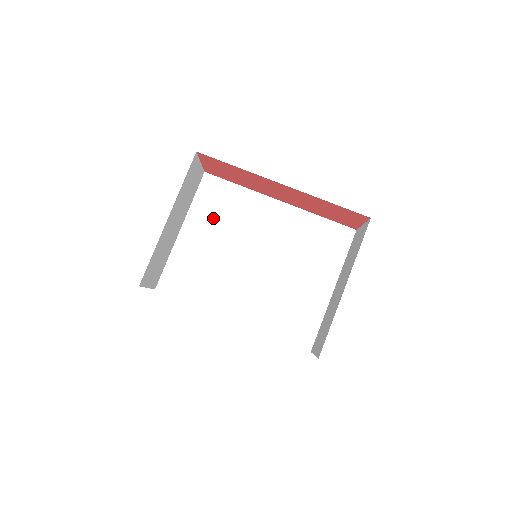
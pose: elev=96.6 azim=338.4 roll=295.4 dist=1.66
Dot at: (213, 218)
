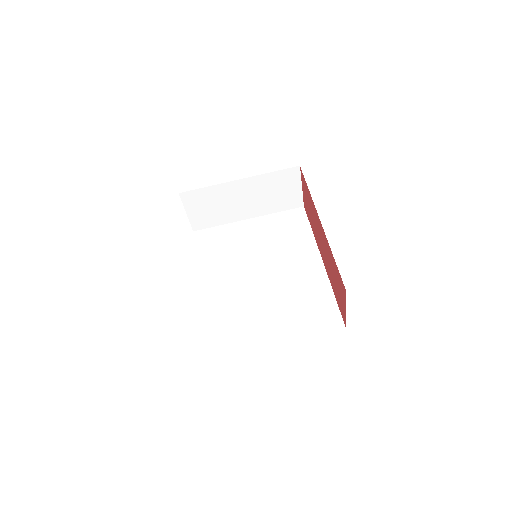
Dot at: (273, 231)
